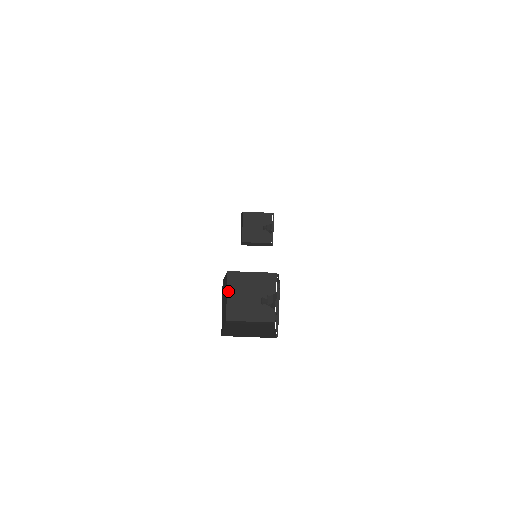
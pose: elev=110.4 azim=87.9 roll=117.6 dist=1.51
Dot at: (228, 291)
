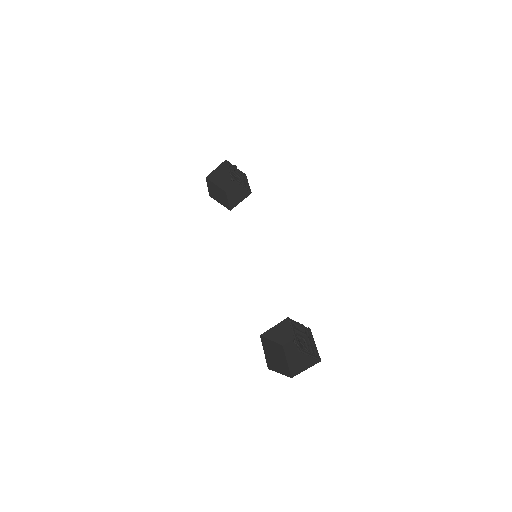
Dot at: (270, 339)
